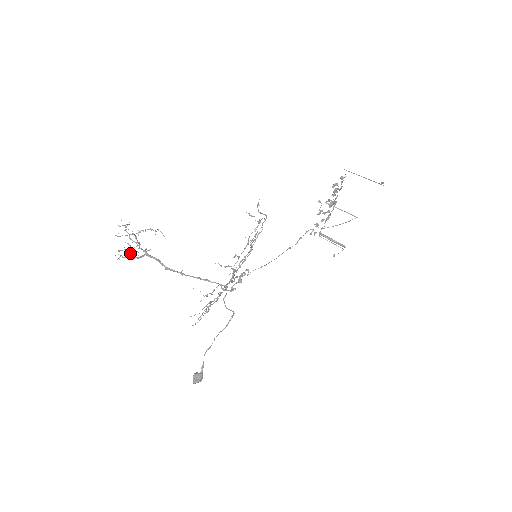
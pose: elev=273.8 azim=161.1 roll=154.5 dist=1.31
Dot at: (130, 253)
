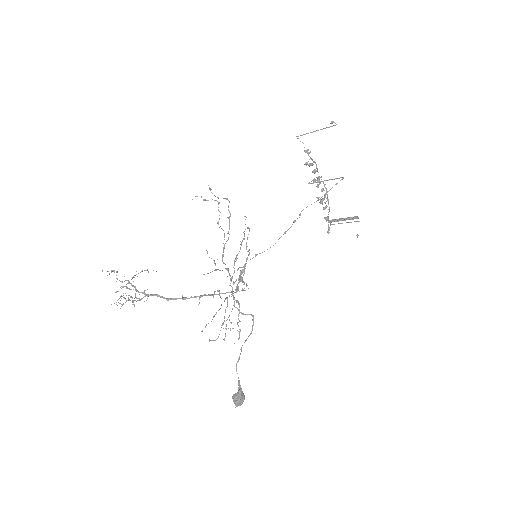
Dot at: occluded
